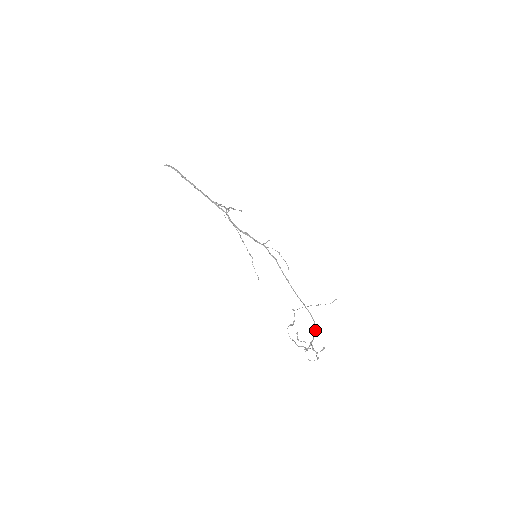
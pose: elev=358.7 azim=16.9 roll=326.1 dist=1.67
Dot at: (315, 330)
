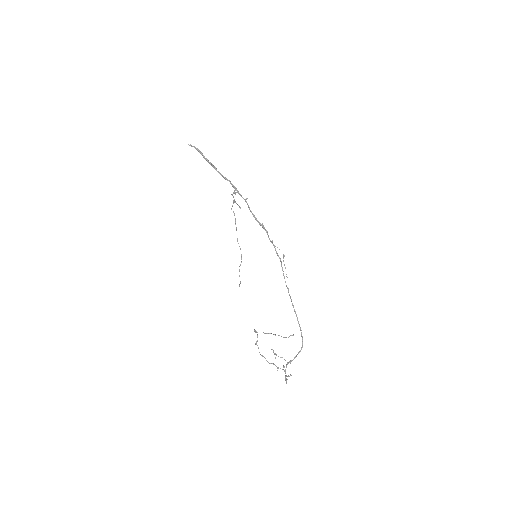
Dot at: (301, 349)
